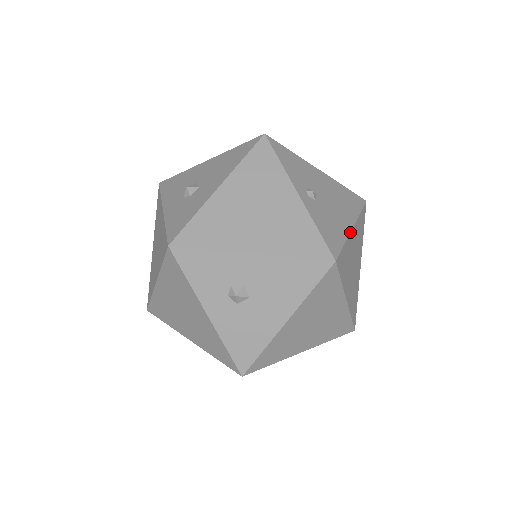
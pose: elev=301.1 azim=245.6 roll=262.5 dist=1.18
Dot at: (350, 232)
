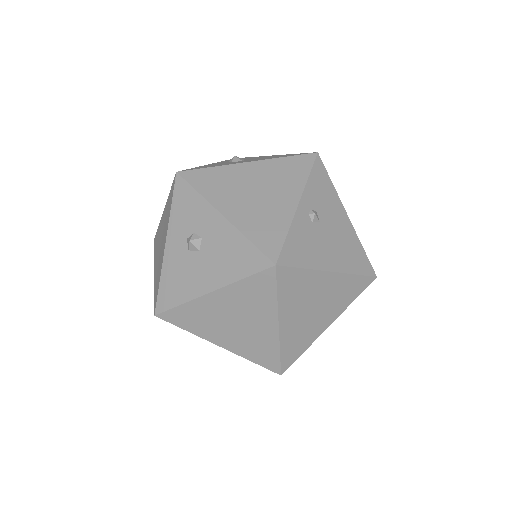
Dot at: (323, 270)
